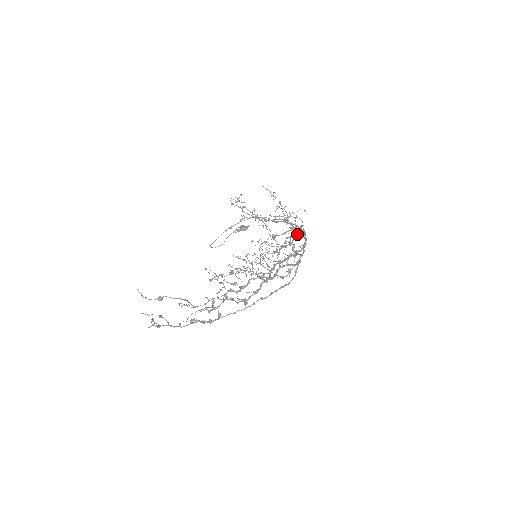
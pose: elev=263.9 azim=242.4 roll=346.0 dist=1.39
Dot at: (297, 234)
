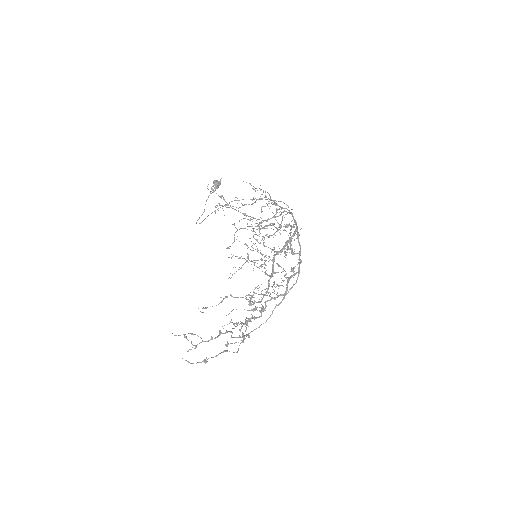
Dot at: occluded
